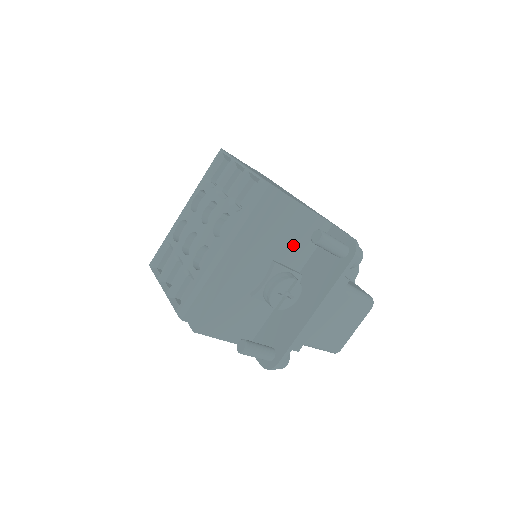
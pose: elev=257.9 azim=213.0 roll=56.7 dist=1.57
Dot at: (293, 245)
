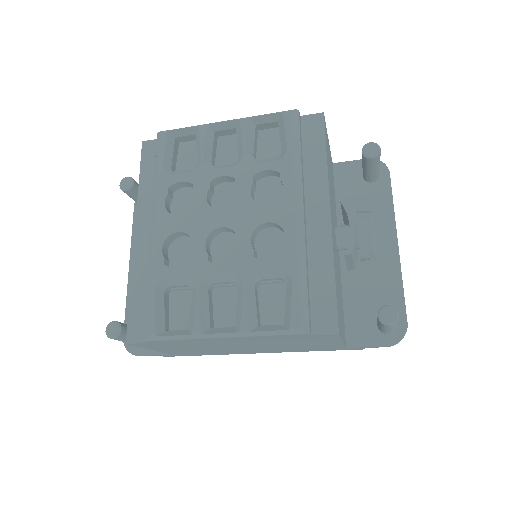
Dot at: (332, 188)
